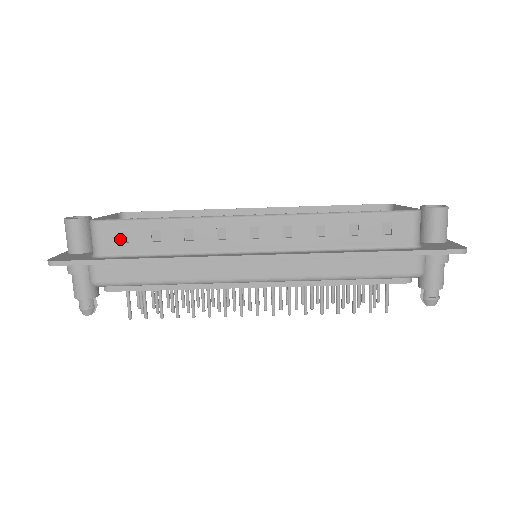
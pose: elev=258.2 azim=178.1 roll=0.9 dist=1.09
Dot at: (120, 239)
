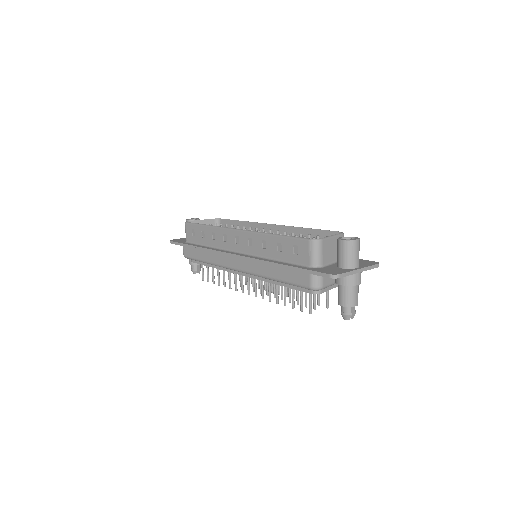
Dot at: (193, 234)
